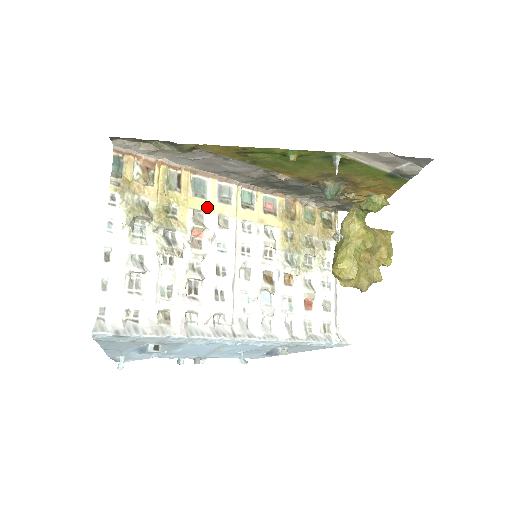
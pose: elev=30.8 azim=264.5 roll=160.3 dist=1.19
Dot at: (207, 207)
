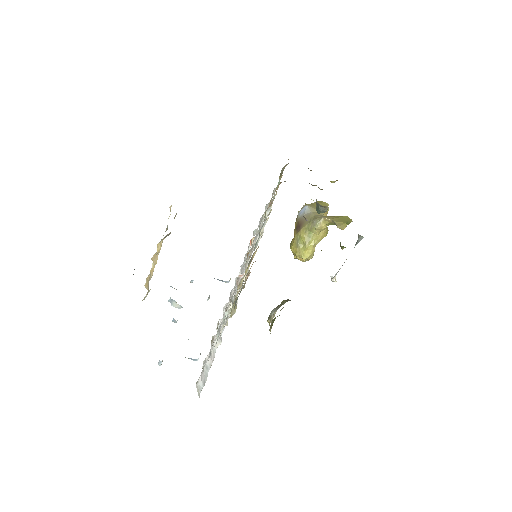
Dot at: occluded
